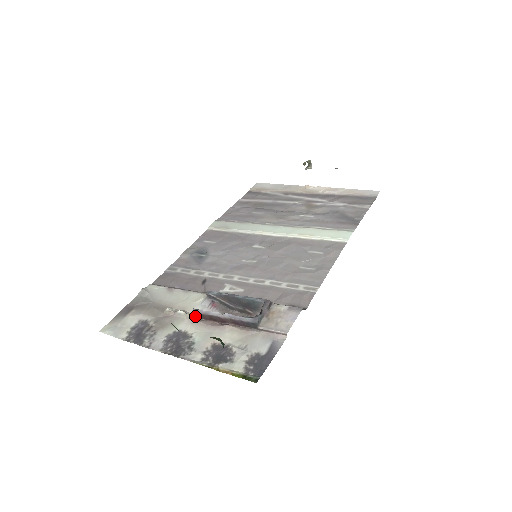
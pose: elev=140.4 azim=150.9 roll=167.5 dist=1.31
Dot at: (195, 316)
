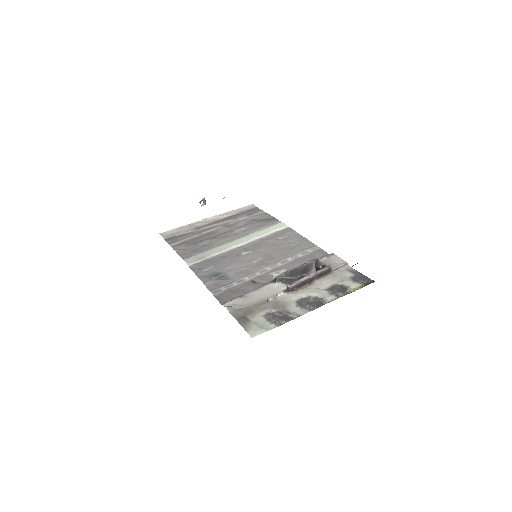
Dot at: (292, 290)
